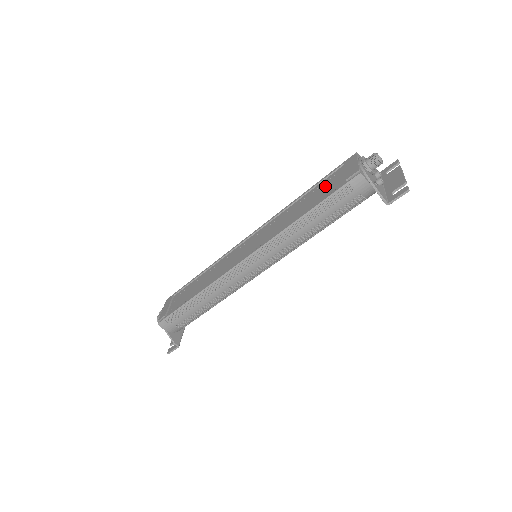
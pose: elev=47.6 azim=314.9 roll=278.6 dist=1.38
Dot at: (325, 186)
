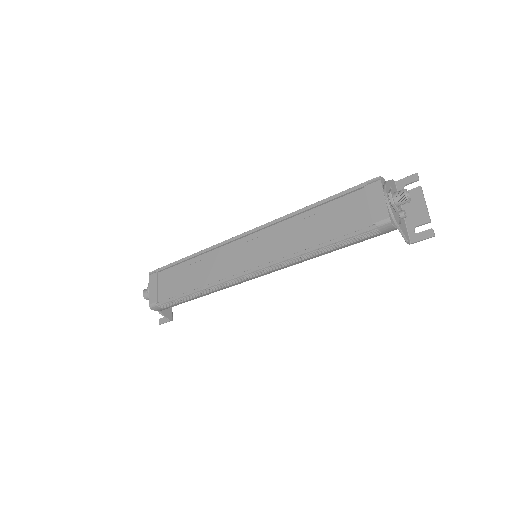
Dot at: (343, 211)
